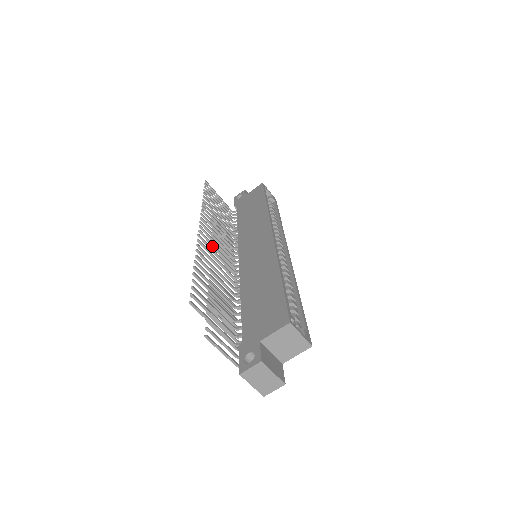
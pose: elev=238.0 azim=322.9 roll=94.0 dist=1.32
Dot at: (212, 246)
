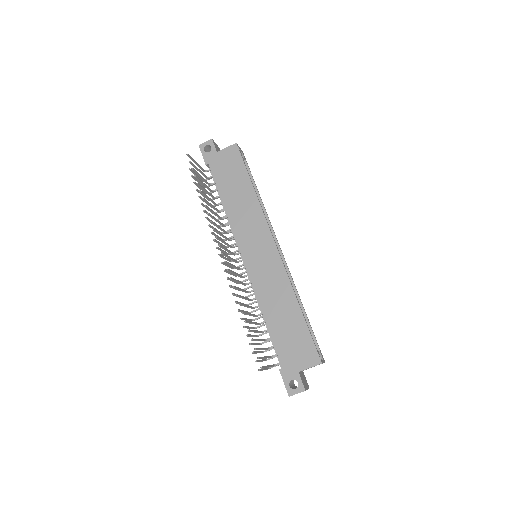
Dot at: occluded
